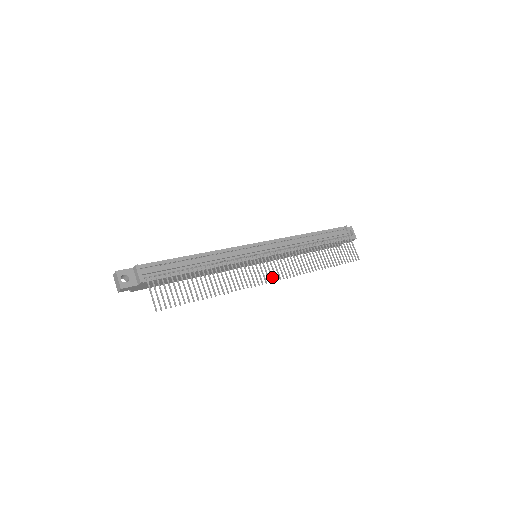
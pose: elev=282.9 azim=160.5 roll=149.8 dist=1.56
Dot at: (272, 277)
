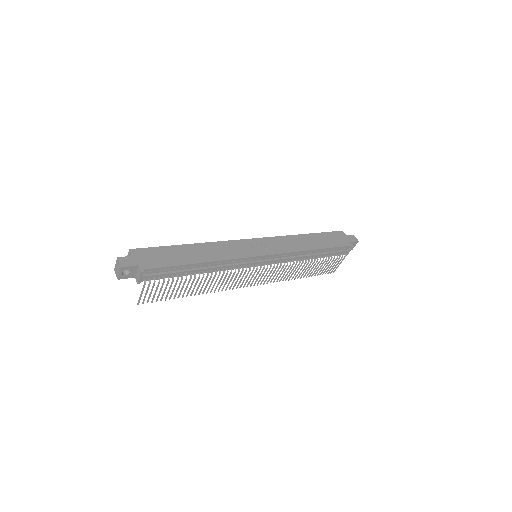
Dot at: occluded
